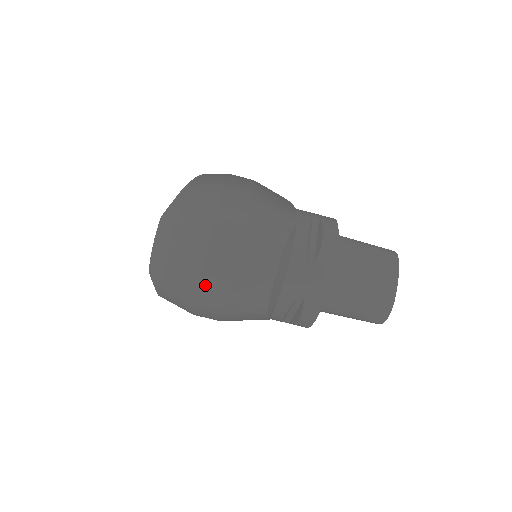
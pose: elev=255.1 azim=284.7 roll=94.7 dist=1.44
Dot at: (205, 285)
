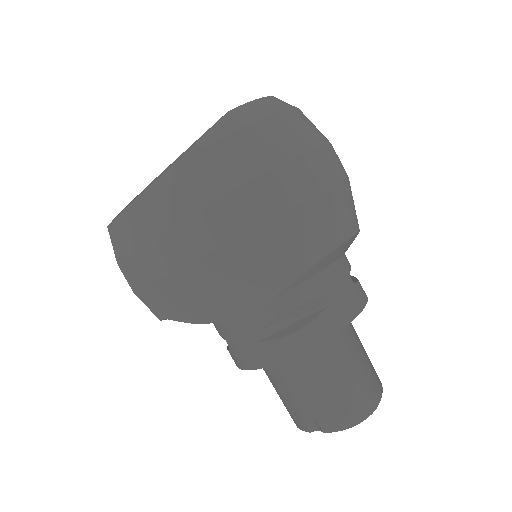
Dot at: (299, 166)
